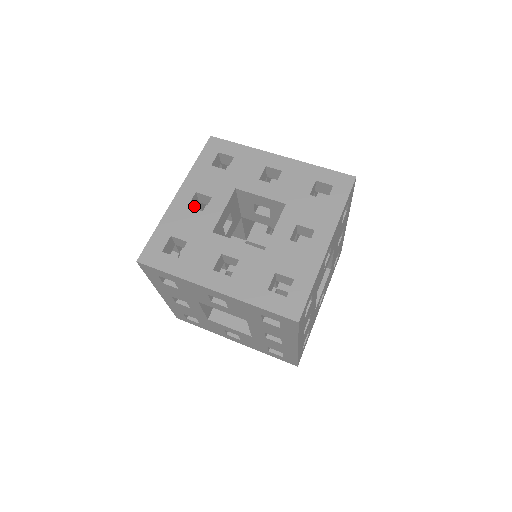
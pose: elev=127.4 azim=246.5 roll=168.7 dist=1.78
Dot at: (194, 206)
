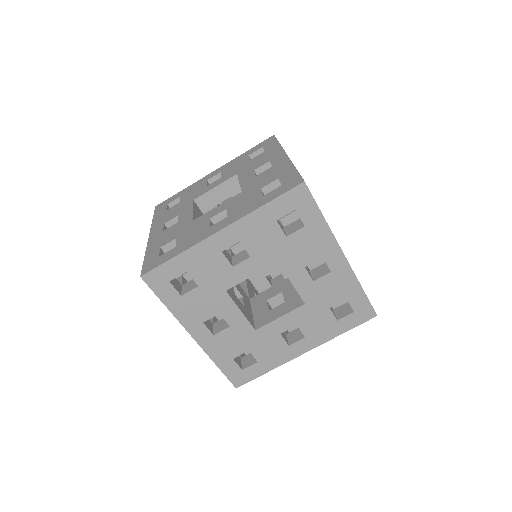
Dot at: (207, 321)
